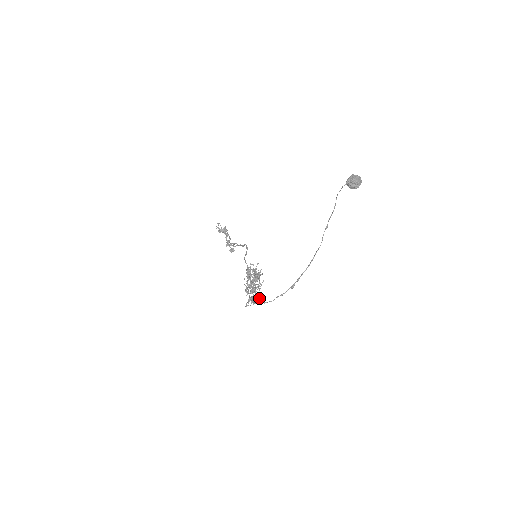
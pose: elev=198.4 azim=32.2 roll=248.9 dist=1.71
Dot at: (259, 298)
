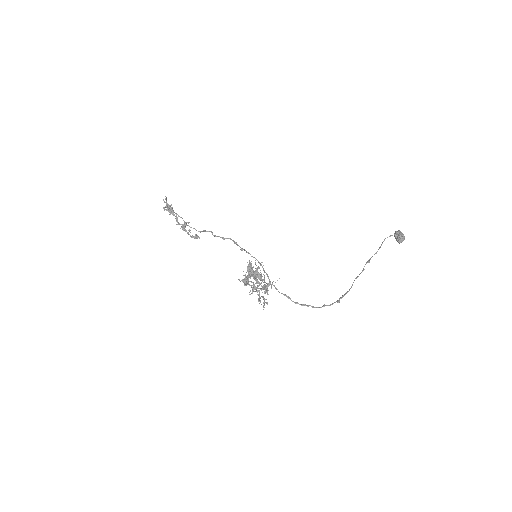
Dot at: occluded
